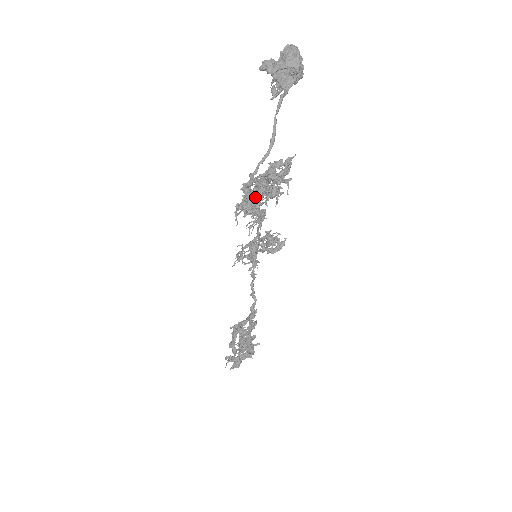
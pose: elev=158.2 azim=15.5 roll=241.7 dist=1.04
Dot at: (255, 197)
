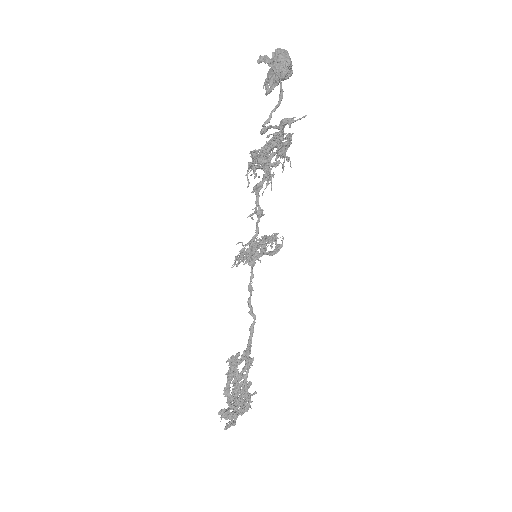
Dot at: (267, 151)
